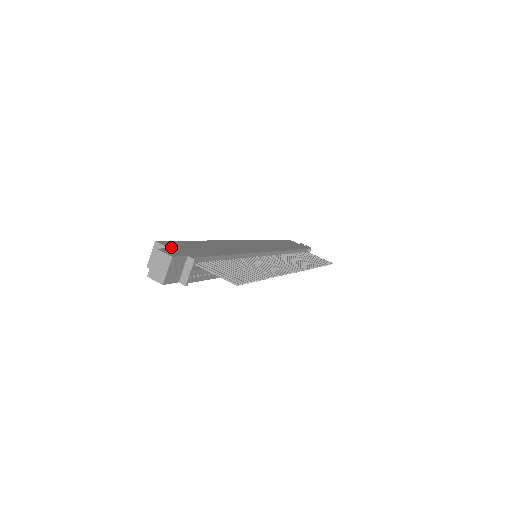
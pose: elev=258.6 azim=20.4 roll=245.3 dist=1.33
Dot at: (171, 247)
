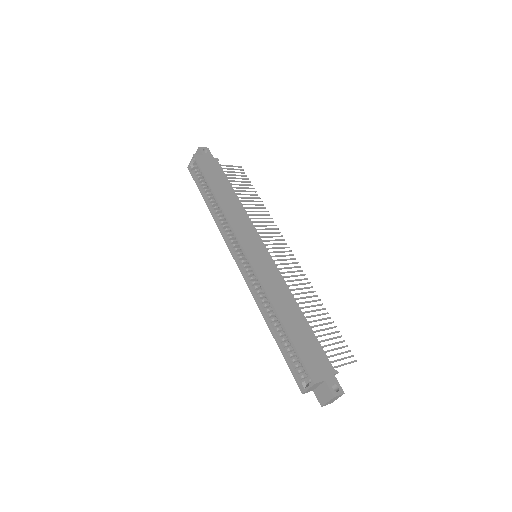
Dot at: (322, 377)
